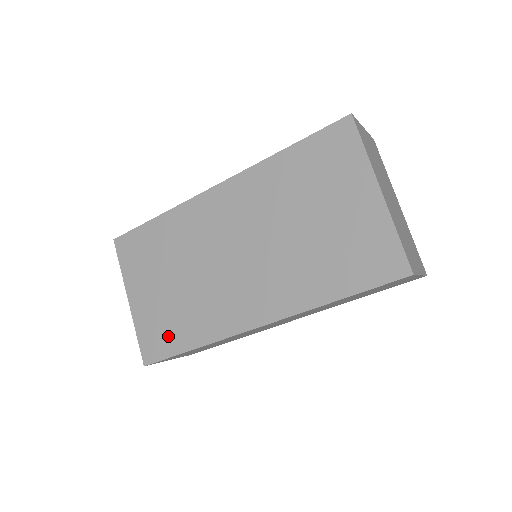
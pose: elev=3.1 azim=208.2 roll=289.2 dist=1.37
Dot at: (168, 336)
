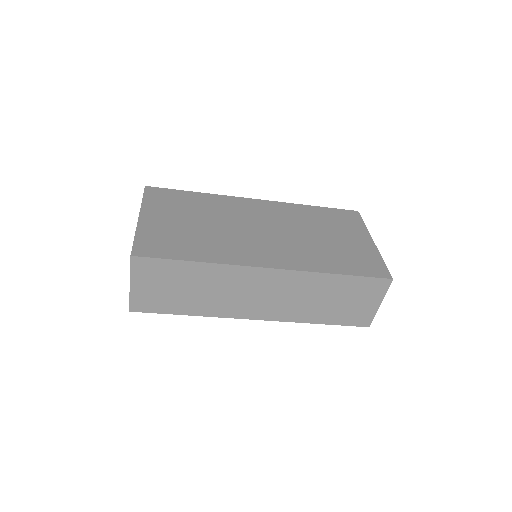
Dot at: (173, 247)
